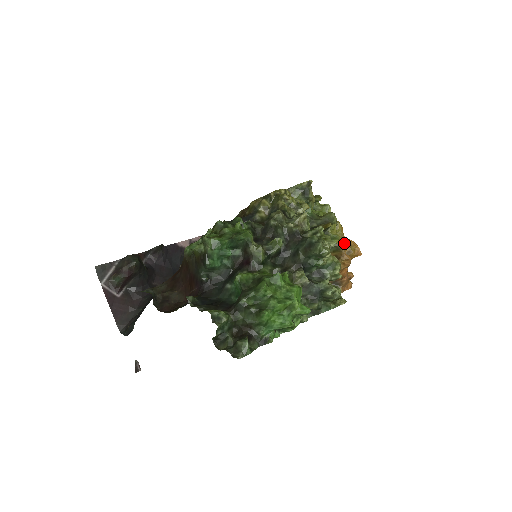
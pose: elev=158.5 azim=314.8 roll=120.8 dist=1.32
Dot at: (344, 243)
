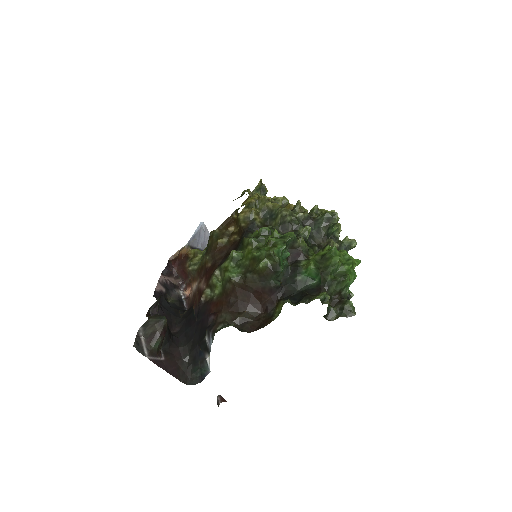
Dot at: occluded
